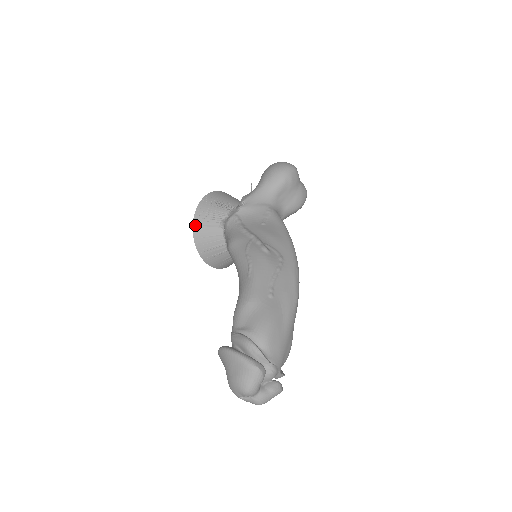
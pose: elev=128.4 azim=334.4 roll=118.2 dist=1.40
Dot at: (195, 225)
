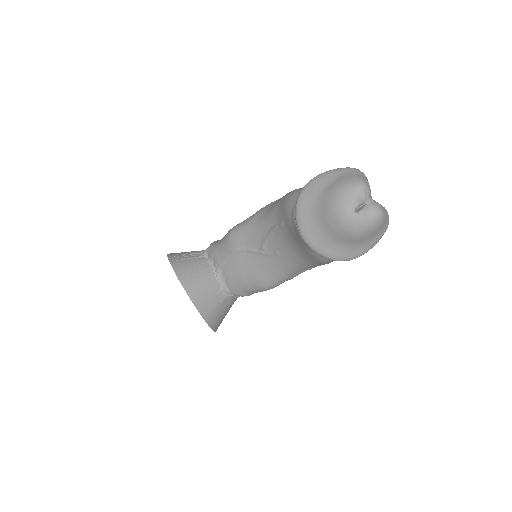
Dot at: (172, 261)
